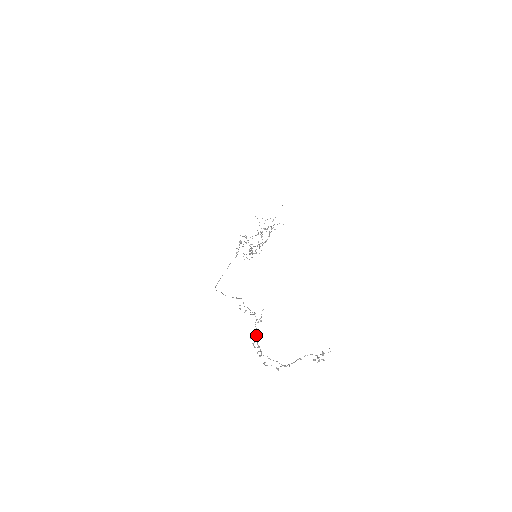
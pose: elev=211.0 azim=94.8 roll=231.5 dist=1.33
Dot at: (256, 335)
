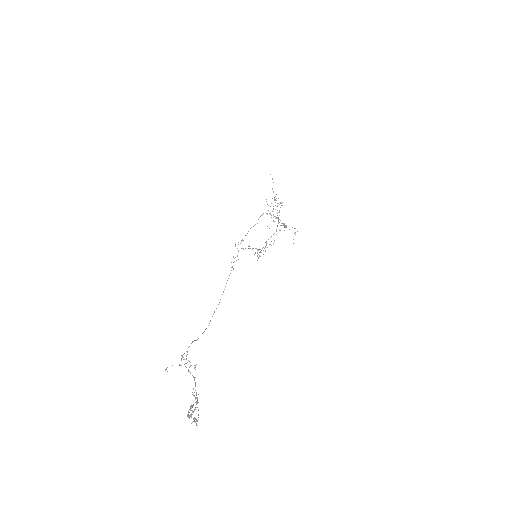
Dot at: occluded
